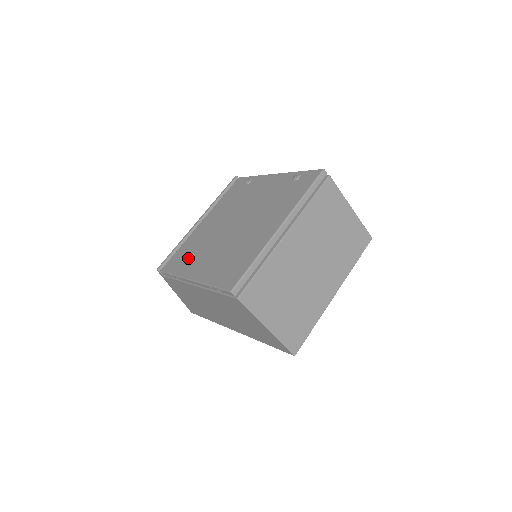
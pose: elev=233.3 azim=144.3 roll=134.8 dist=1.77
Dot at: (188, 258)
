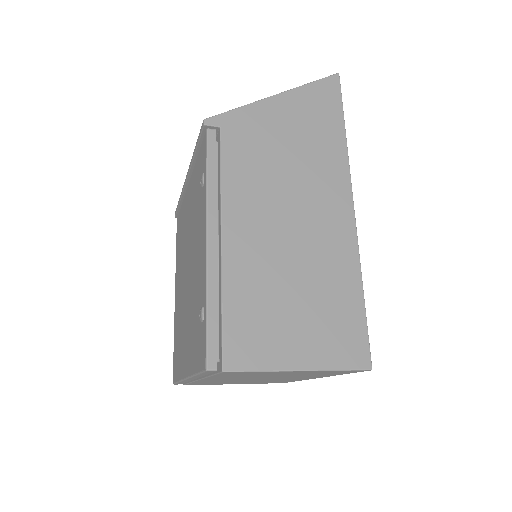
Dot at: (178, 250)
